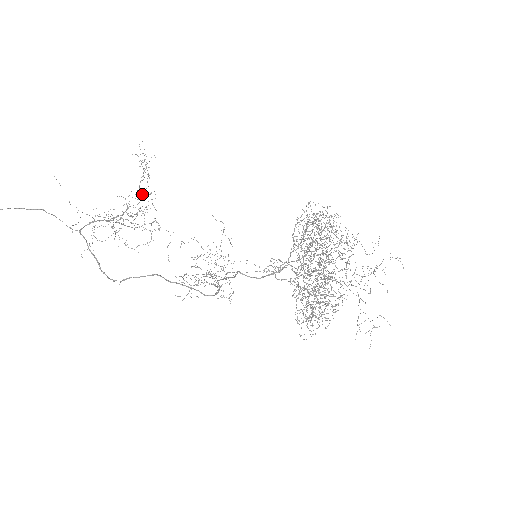
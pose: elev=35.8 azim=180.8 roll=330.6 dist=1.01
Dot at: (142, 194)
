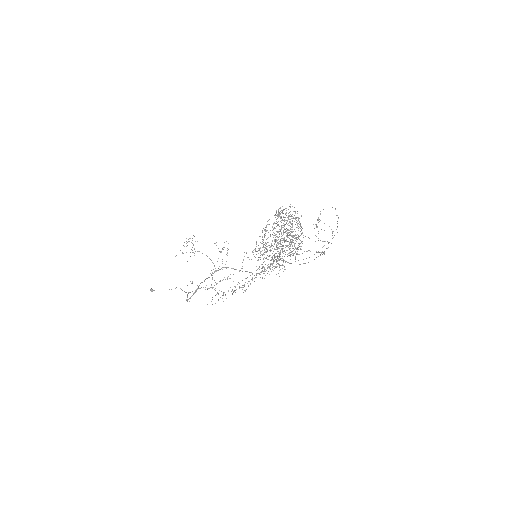
Dot at: occluded
